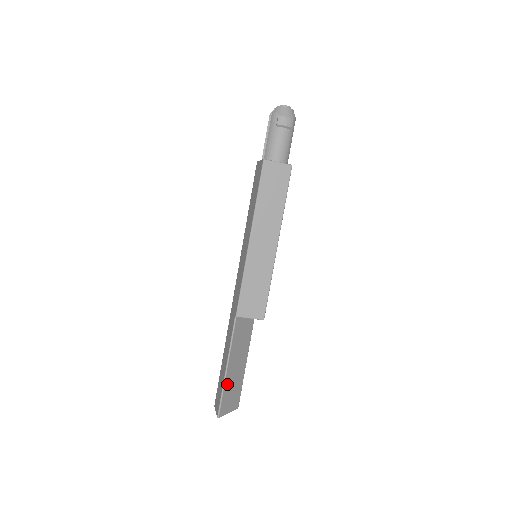
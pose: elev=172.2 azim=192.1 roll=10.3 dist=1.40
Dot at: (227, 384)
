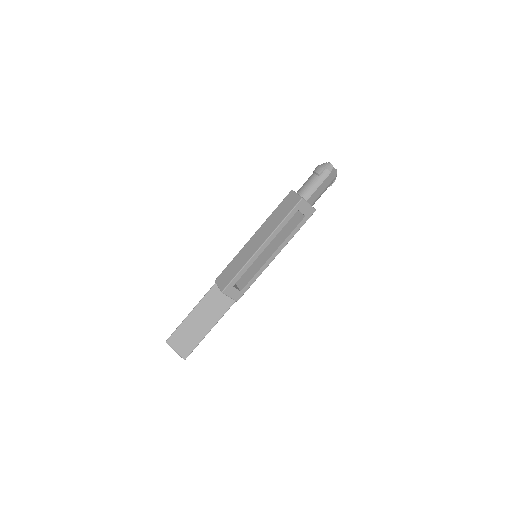
Dot at: (185, 325)
